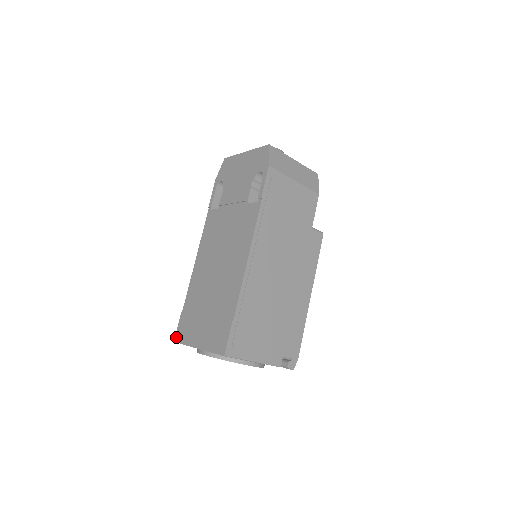
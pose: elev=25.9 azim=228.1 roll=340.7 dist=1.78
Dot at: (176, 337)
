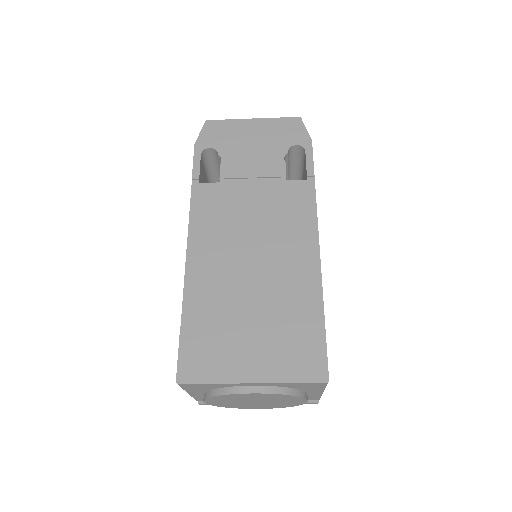
Dot at: (181, 375)
